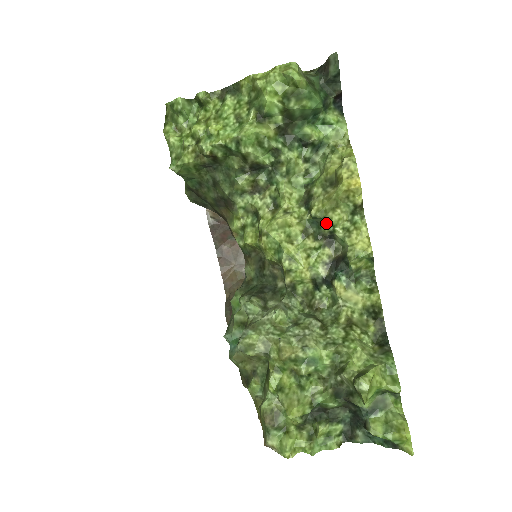
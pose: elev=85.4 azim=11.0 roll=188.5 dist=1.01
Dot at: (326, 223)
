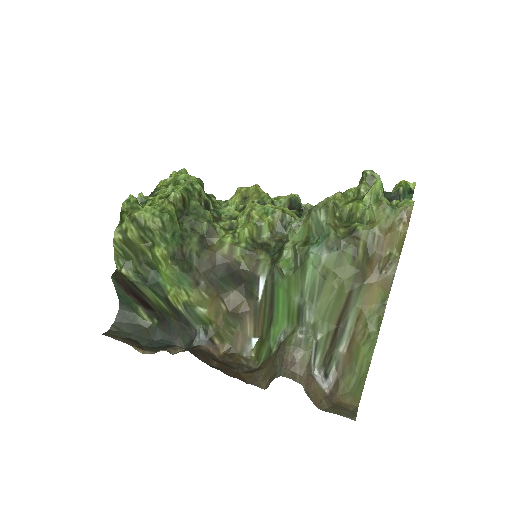
Dot at: (266, 199)
